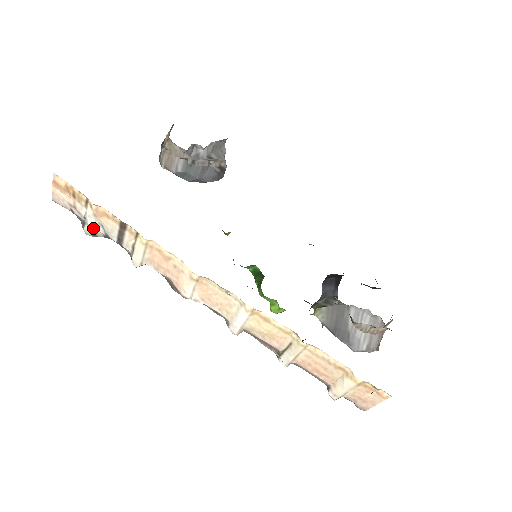
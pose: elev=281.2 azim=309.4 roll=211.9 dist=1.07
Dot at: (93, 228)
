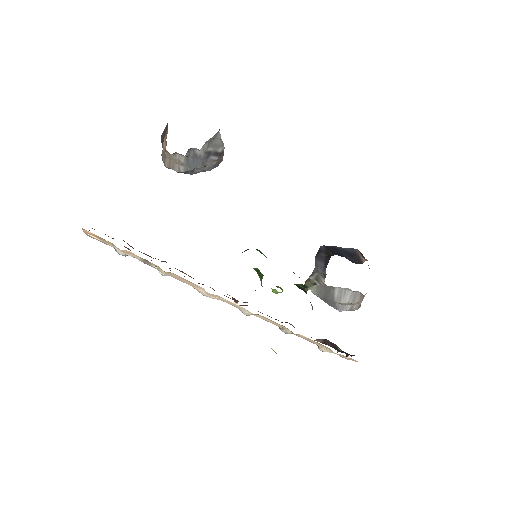
Dot at: (124, 255)
